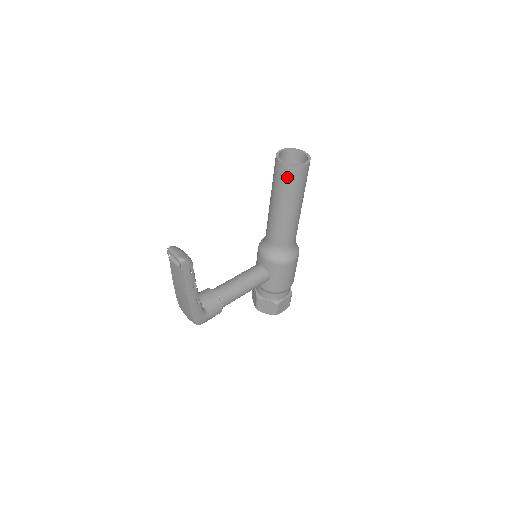
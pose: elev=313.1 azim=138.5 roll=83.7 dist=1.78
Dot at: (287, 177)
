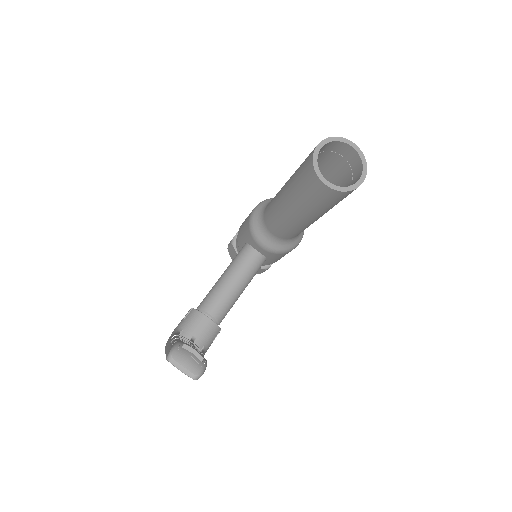
Dot at: (330, 199)
